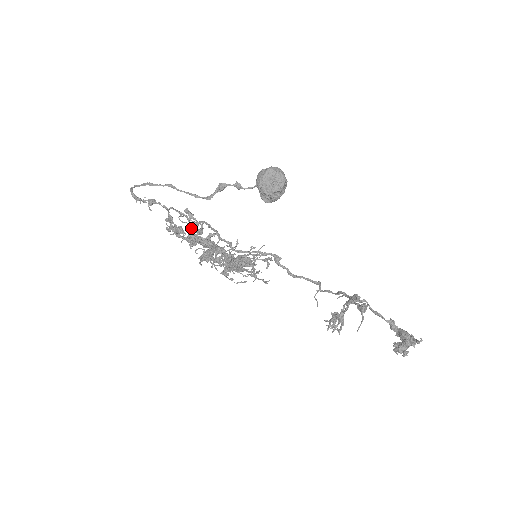
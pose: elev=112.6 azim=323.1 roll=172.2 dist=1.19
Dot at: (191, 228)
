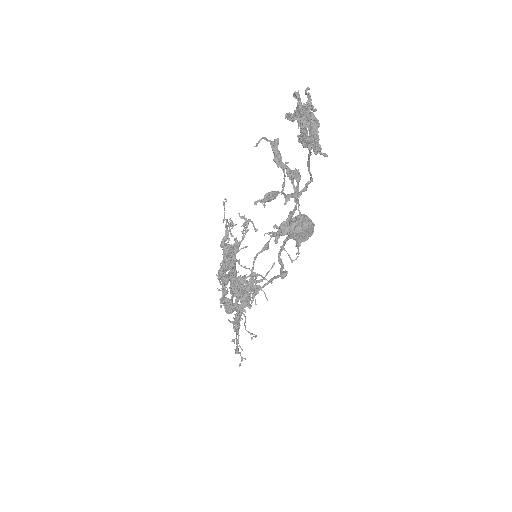
Dot at: occluded
